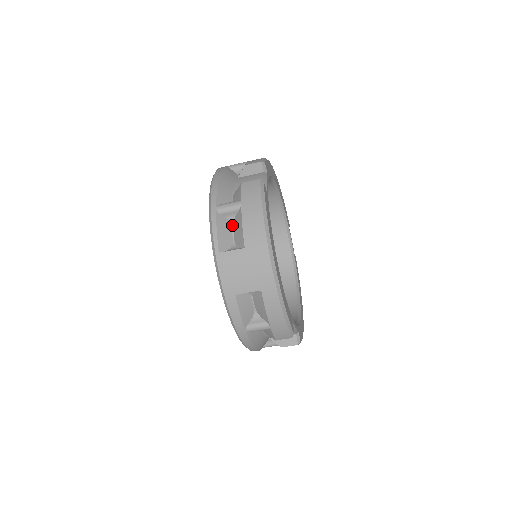
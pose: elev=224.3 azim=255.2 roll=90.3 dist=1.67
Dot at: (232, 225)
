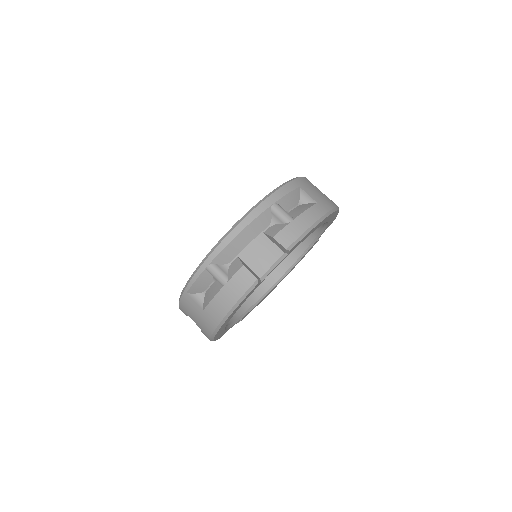
Dot at: occluded
